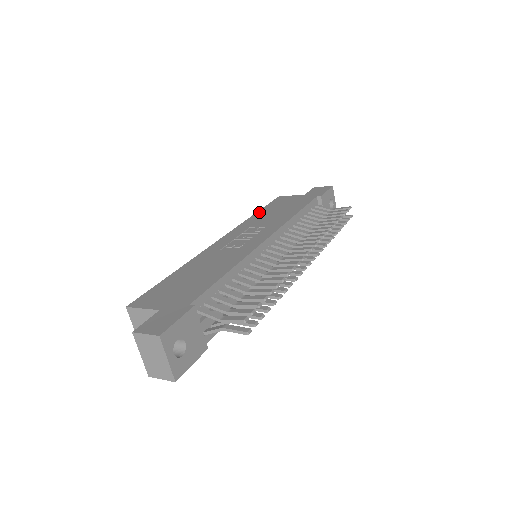
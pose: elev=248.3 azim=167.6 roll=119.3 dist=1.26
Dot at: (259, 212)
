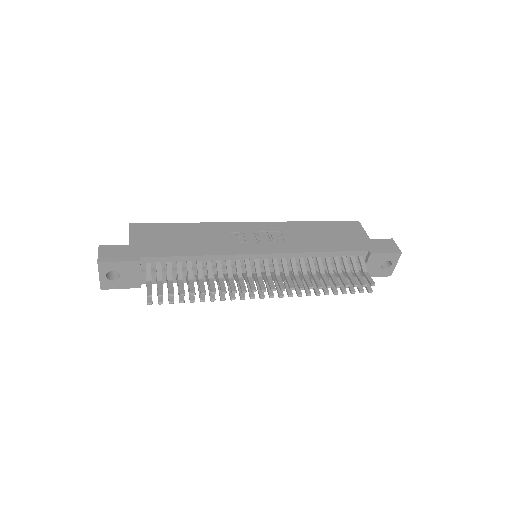
Dot at: (315, 223)
